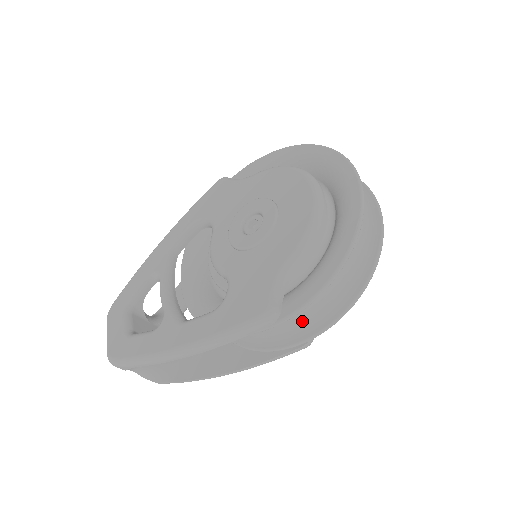
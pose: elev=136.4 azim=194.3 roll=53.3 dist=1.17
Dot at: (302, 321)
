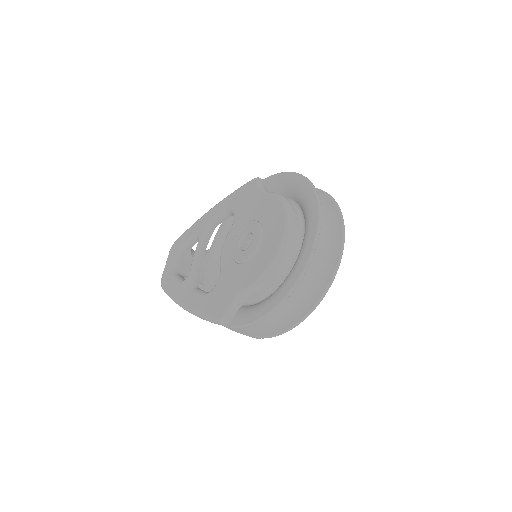
Dot at: (255, 324)
